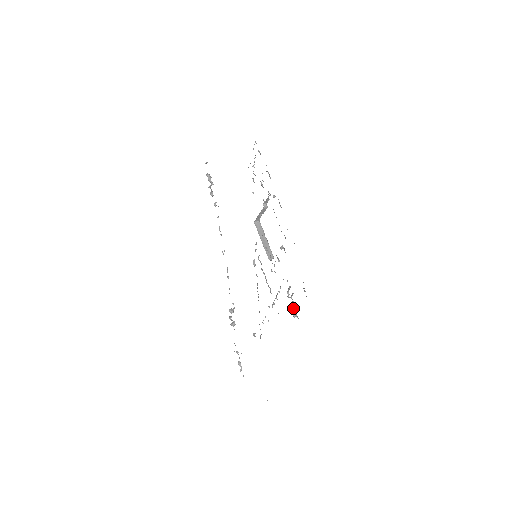
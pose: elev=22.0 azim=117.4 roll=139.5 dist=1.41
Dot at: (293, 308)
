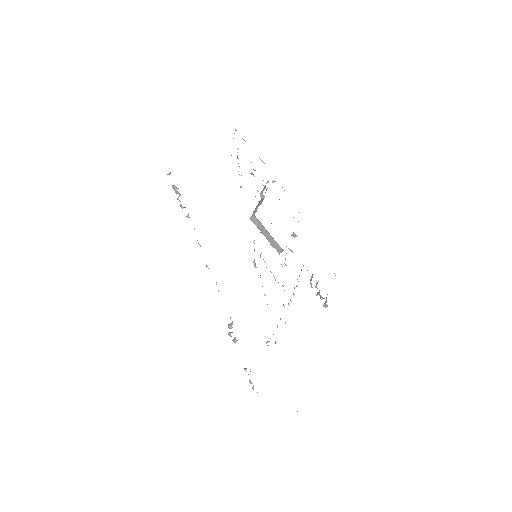
Dot at: (320, 298)
